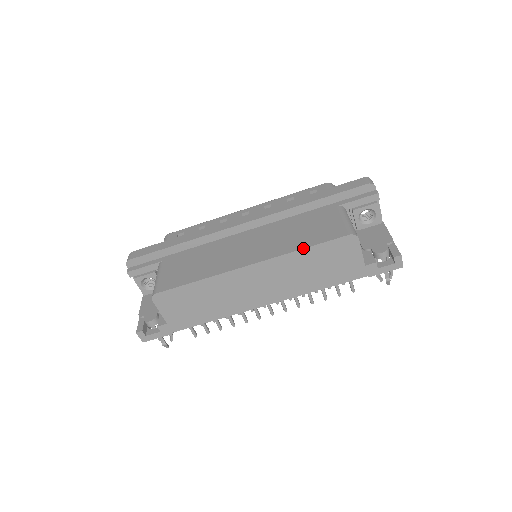
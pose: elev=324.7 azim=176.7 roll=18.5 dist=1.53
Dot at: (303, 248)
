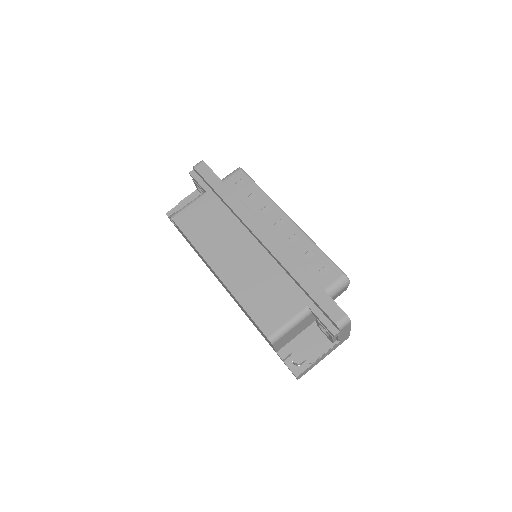
Dot at: (243, 307)
